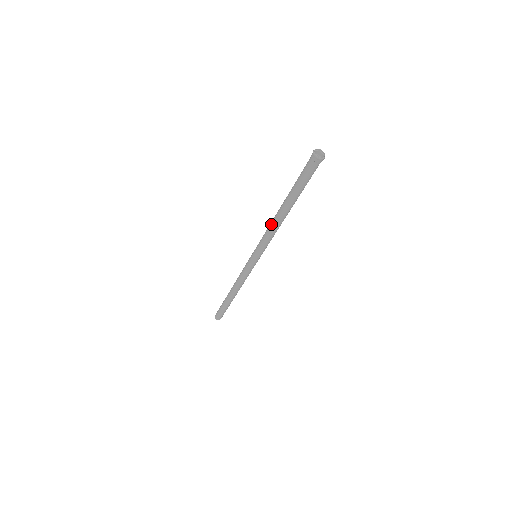
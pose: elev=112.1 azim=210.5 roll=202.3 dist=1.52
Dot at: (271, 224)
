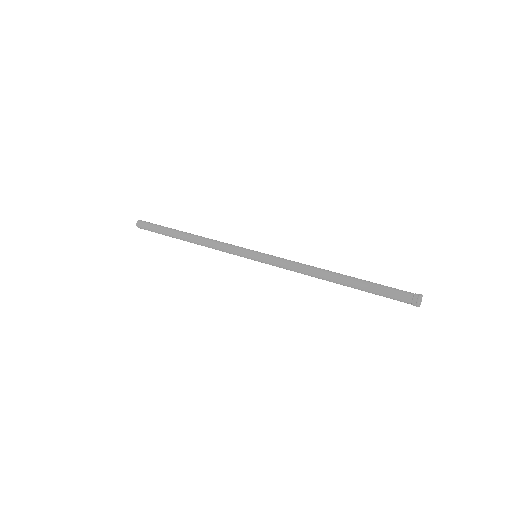
Dot at: (308, 272)
